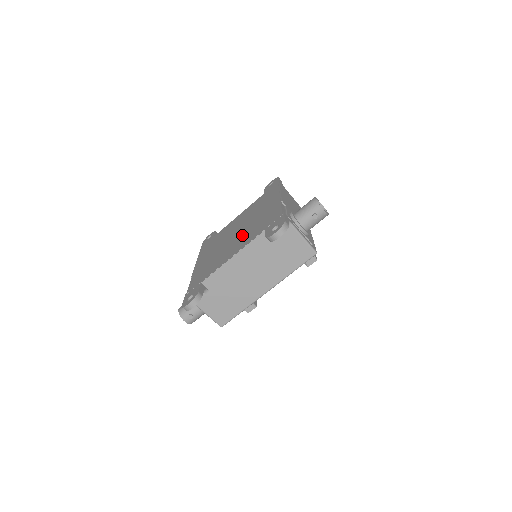
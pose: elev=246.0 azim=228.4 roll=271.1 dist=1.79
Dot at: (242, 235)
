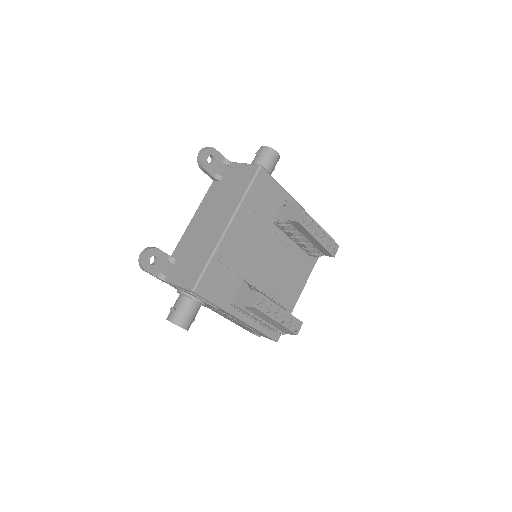
Dot at: occluded
